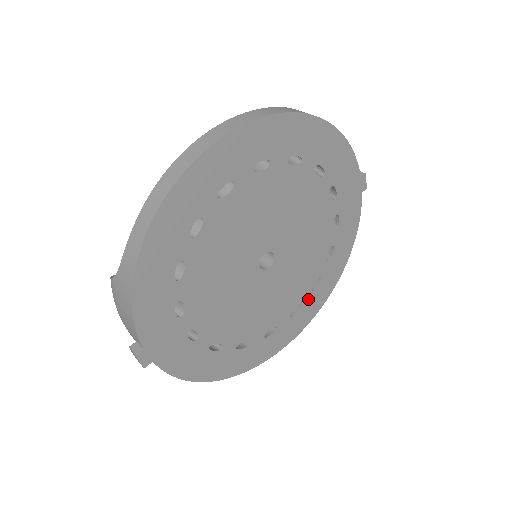
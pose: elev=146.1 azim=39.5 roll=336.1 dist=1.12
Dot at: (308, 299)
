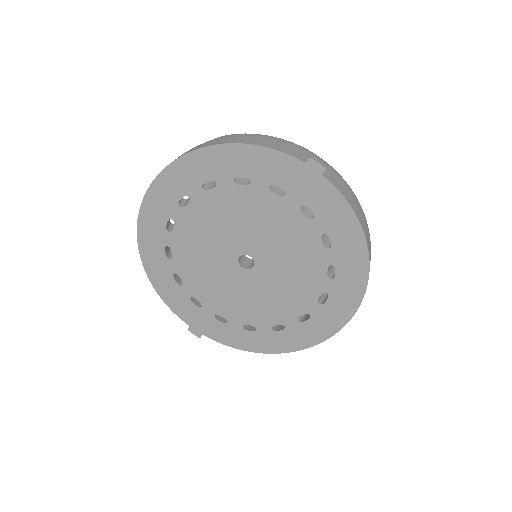
Dot at: (333, 287)
